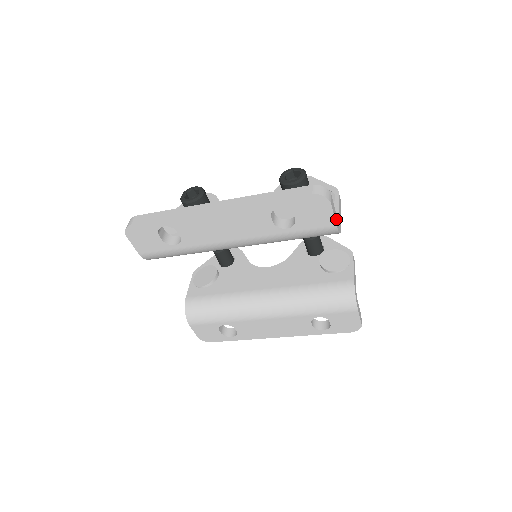
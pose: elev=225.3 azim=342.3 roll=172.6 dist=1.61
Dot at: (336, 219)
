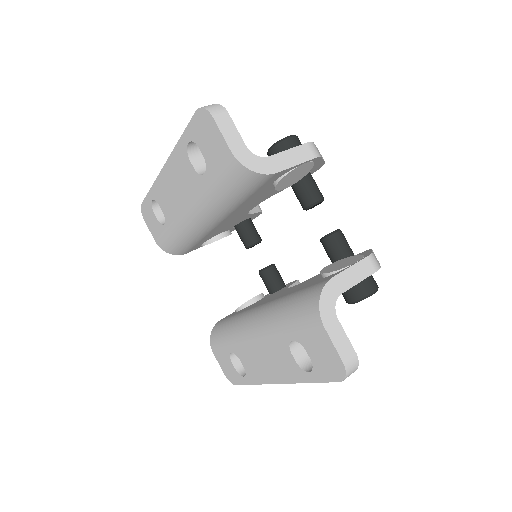
Dot at: (238, 147)
